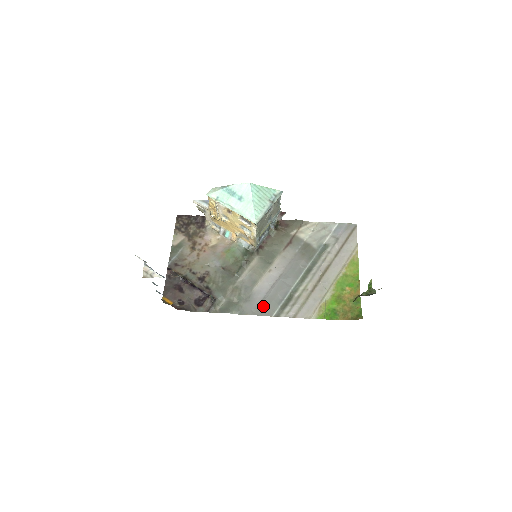
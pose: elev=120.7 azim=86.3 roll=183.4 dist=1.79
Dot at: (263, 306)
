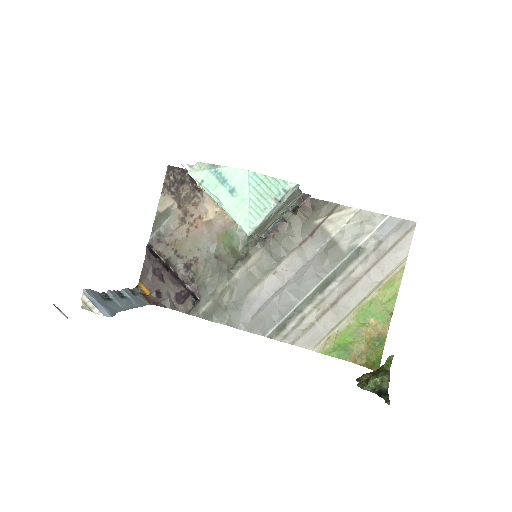
Dot at: (256, 321)
